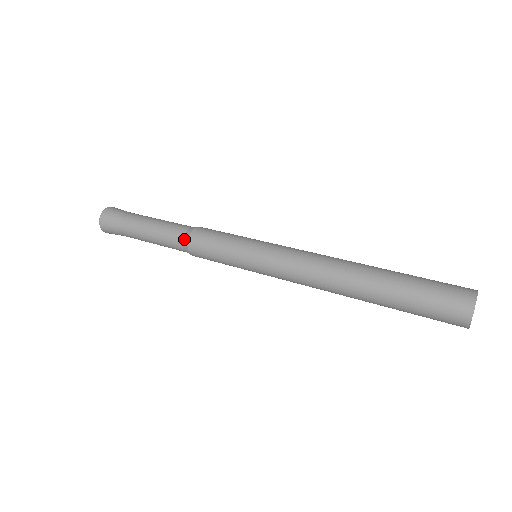
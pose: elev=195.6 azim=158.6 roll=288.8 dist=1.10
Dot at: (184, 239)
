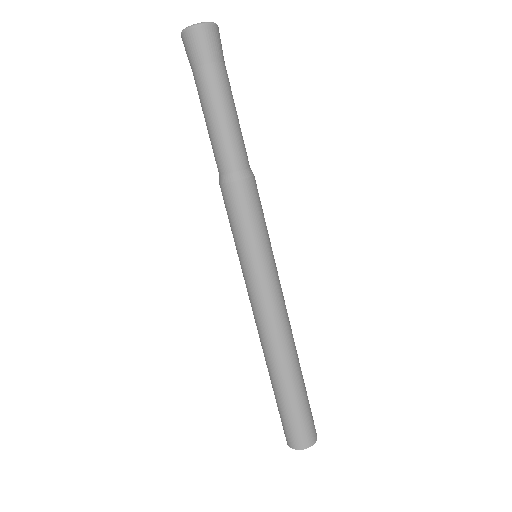
Dot at: (220, 177)
